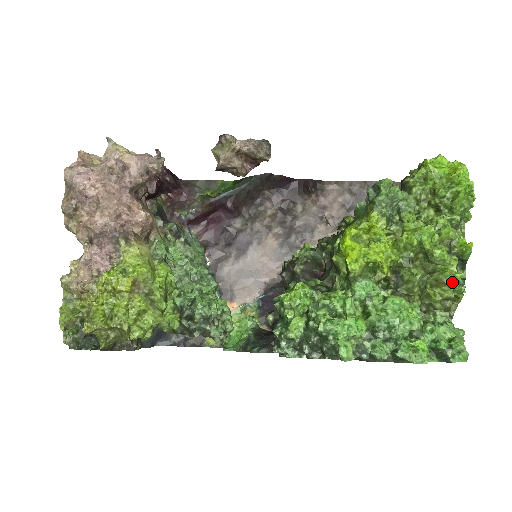
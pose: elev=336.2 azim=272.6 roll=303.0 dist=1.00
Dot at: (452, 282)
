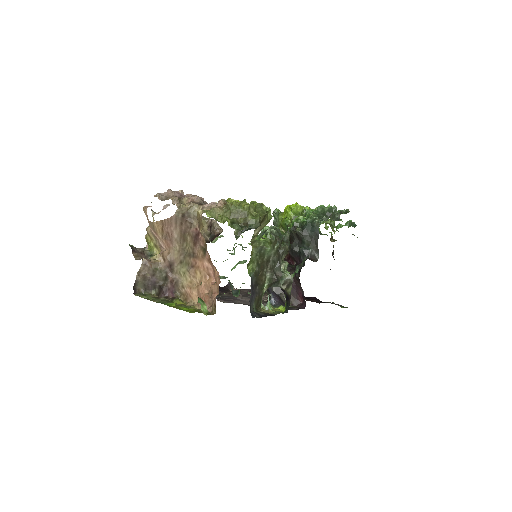
Dot at: (326, 229)
